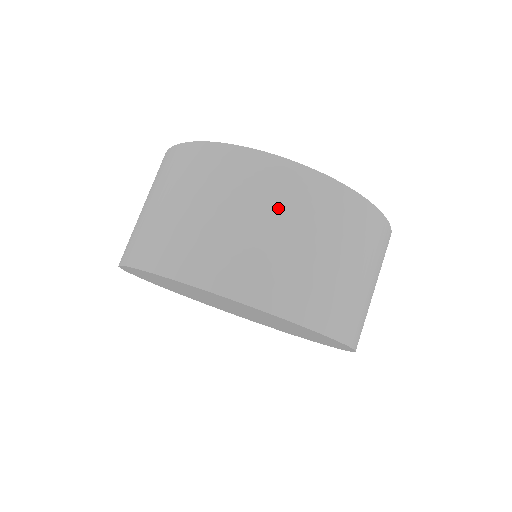
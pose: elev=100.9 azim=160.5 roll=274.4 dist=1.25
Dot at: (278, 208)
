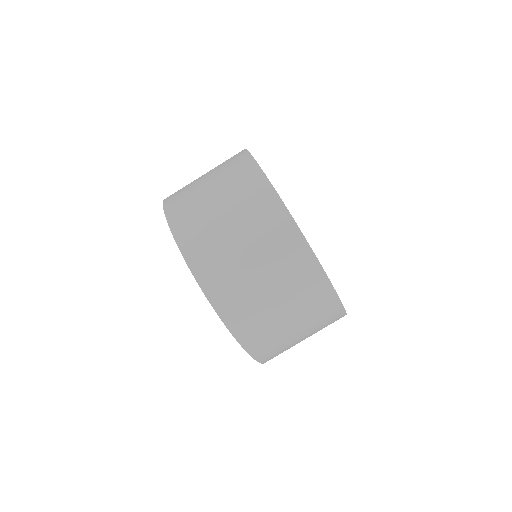
Dot at: (257, 234)
